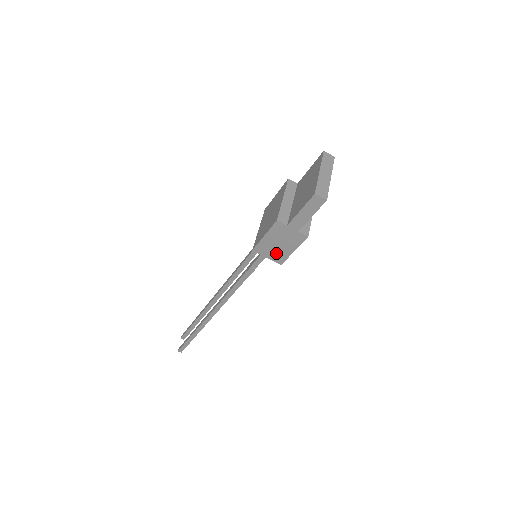
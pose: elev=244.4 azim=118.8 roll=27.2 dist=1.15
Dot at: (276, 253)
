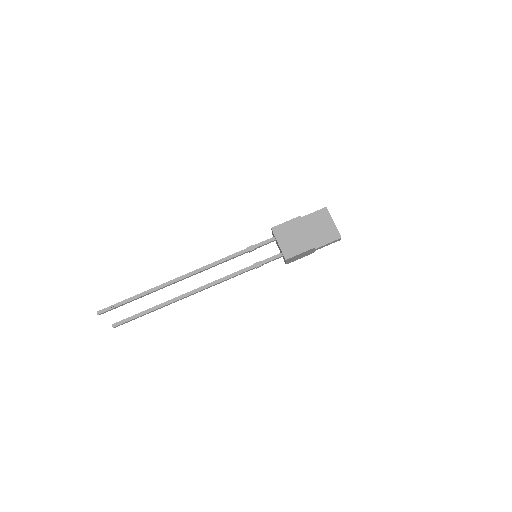
Dot at: (292, 260)
